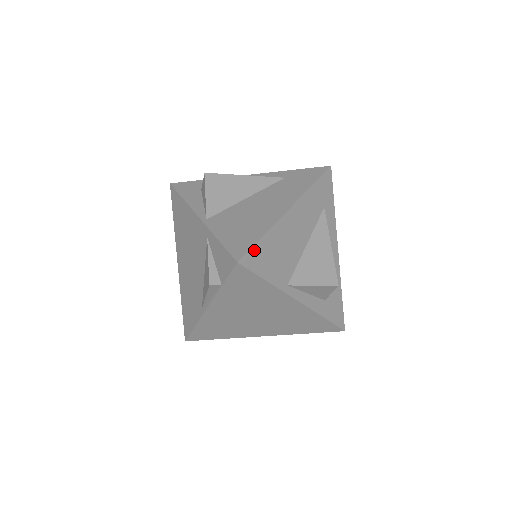
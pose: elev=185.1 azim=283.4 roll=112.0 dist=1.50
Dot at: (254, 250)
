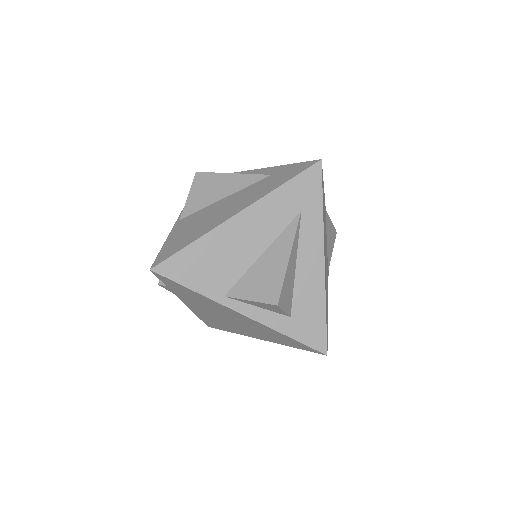
Dot at: (175, 258)
